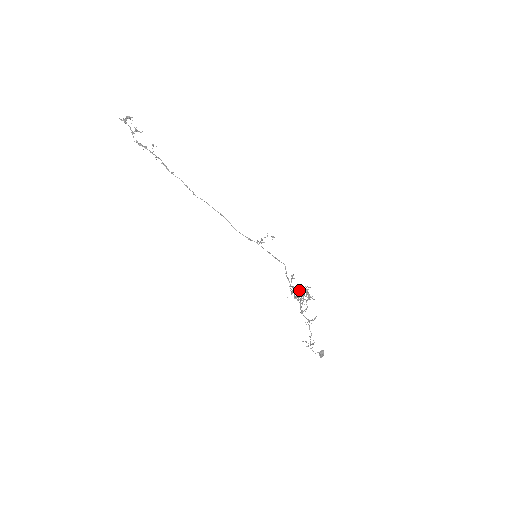
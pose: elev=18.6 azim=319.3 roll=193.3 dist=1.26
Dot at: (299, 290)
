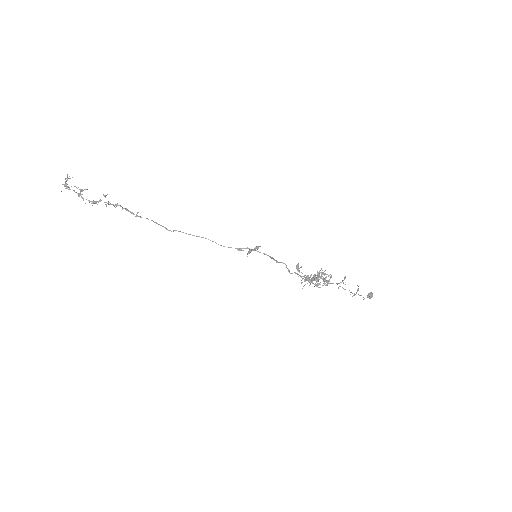
Dot at: occluded
